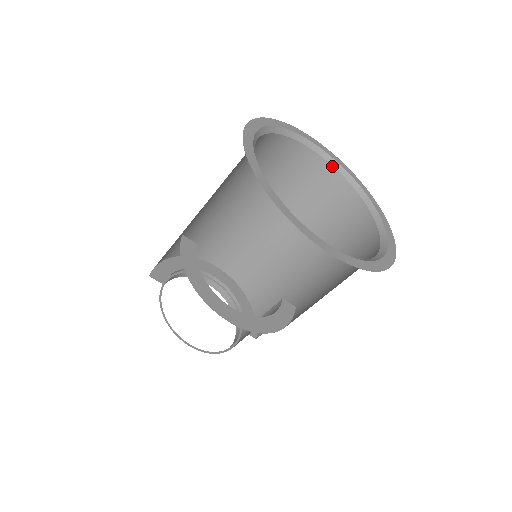
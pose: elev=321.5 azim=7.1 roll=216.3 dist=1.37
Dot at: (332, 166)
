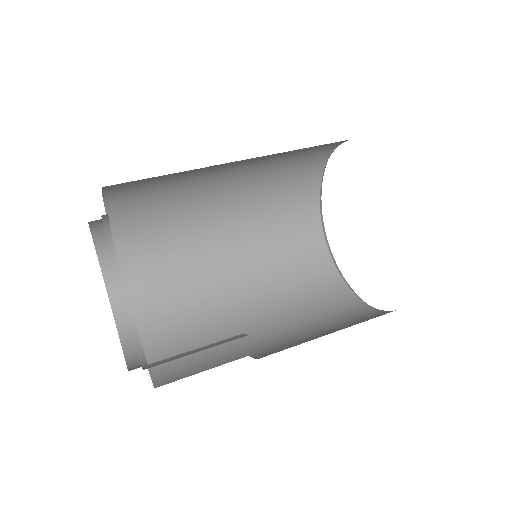
Dot at: (325, 241)
